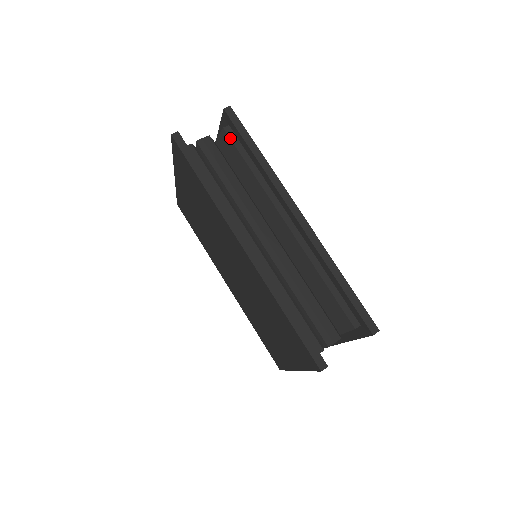
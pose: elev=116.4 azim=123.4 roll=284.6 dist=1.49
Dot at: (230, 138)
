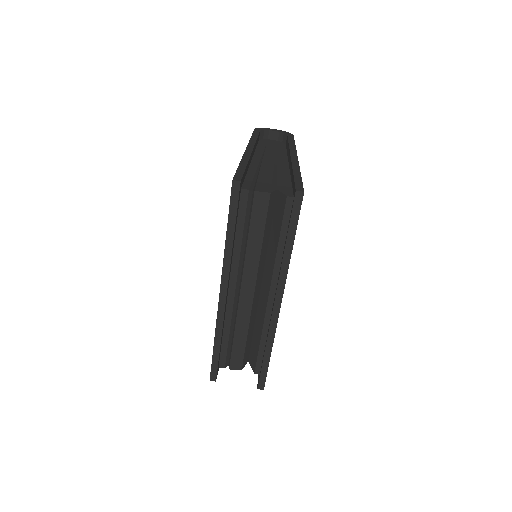
Dot at: (285, 209)
